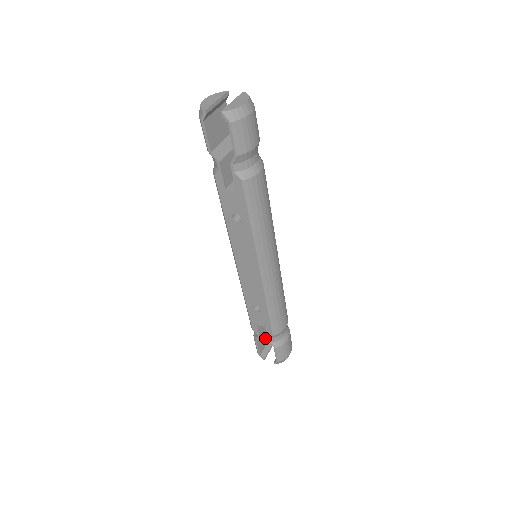
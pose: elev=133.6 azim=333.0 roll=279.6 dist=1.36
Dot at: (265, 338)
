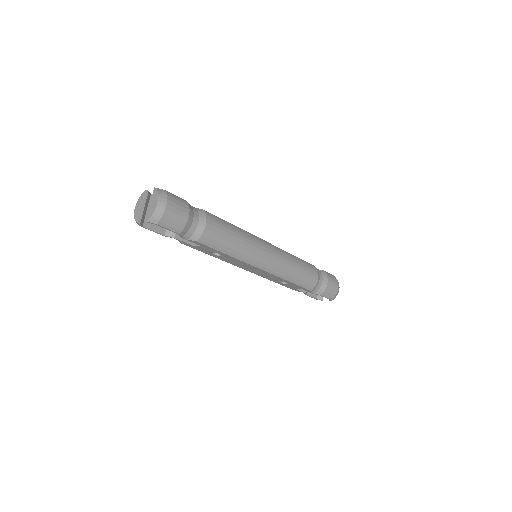
Dot at: occluded
